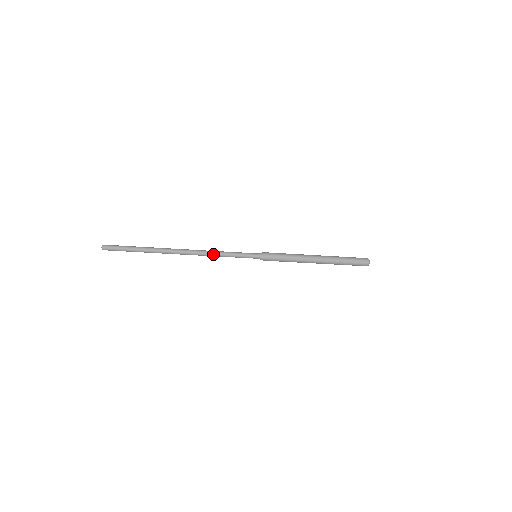
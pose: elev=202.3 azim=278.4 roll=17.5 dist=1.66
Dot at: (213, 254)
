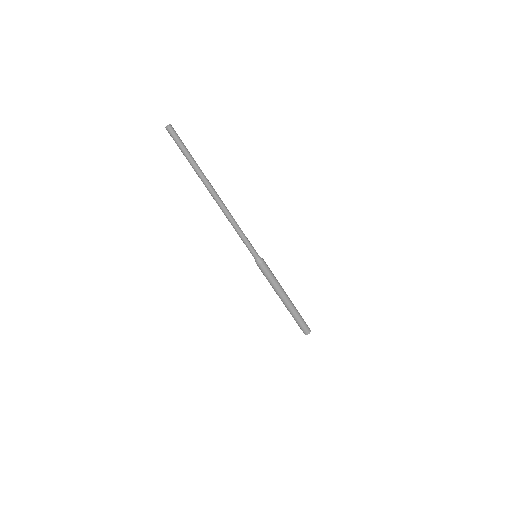
Dot at: (235, 223)
